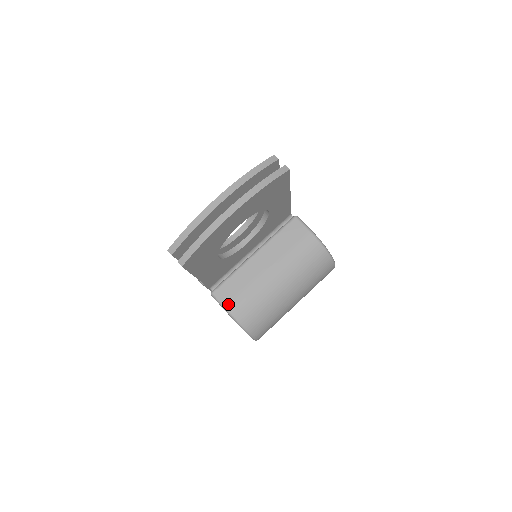
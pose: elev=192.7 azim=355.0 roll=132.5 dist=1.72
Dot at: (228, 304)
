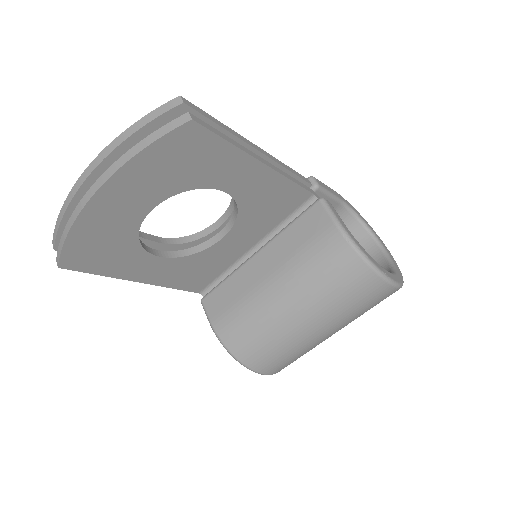
Dot at: (214, 319)
